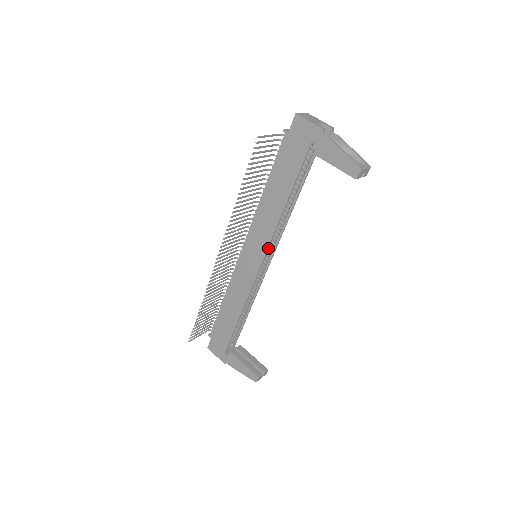
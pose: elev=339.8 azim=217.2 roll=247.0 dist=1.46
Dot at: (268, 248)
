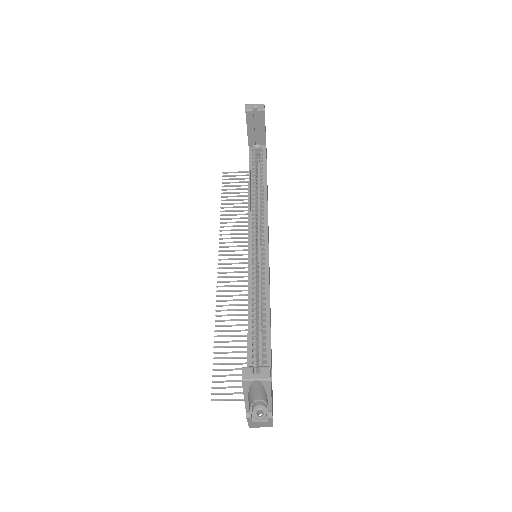
Dot at: (249, 231)
